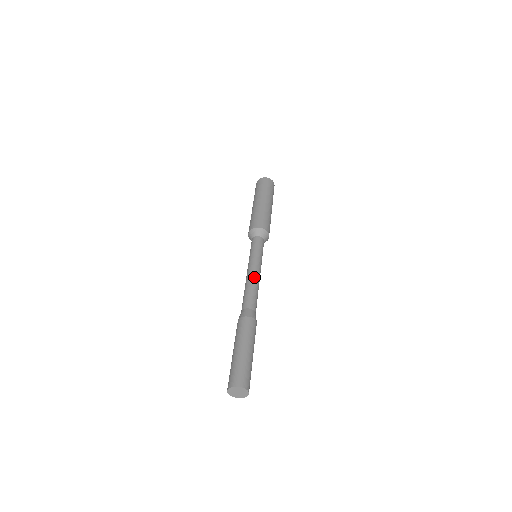
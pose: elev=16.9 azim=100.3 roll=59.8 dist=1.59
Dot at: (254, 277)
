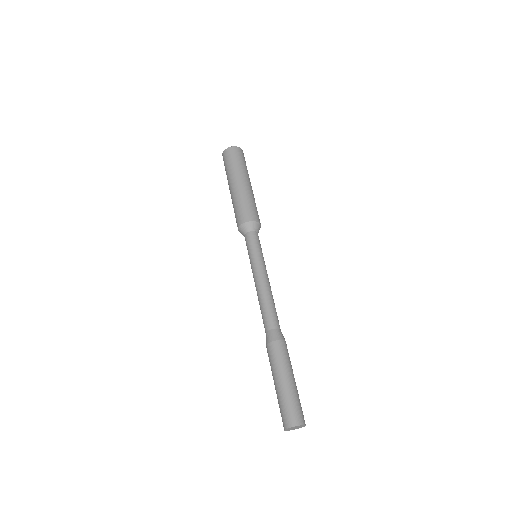
Dot at: occluded
